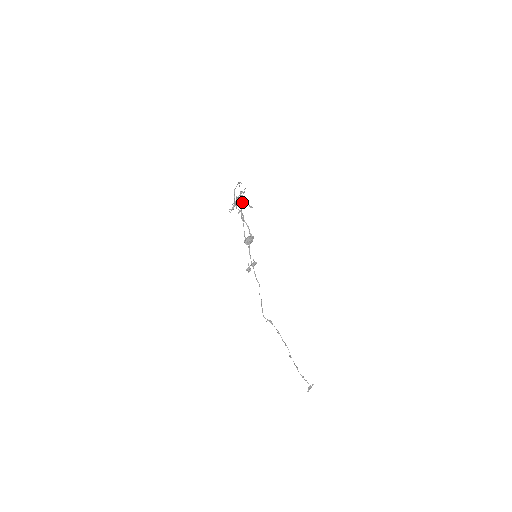
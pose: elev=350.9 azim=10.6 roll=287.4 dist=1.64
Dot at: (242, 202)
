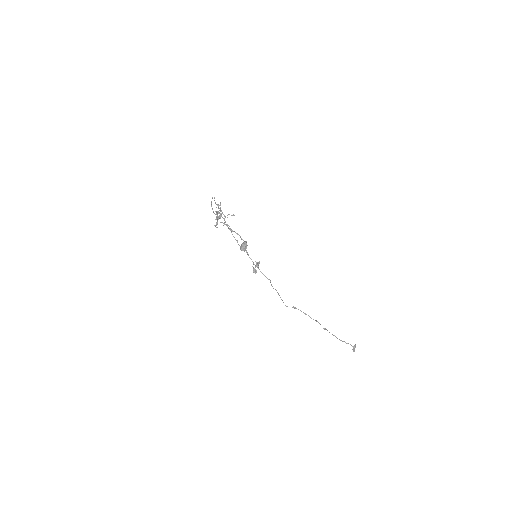
Dot at: (223, 214)
